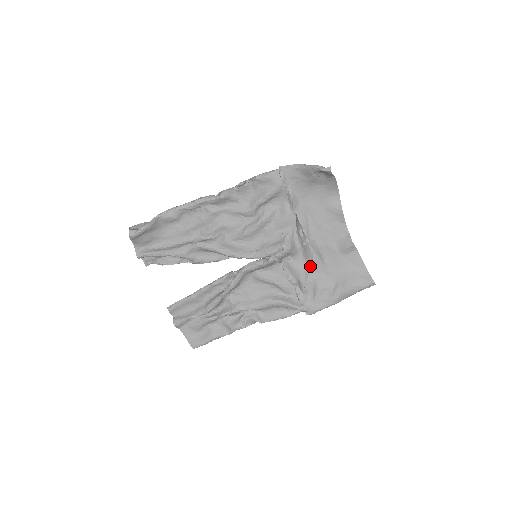
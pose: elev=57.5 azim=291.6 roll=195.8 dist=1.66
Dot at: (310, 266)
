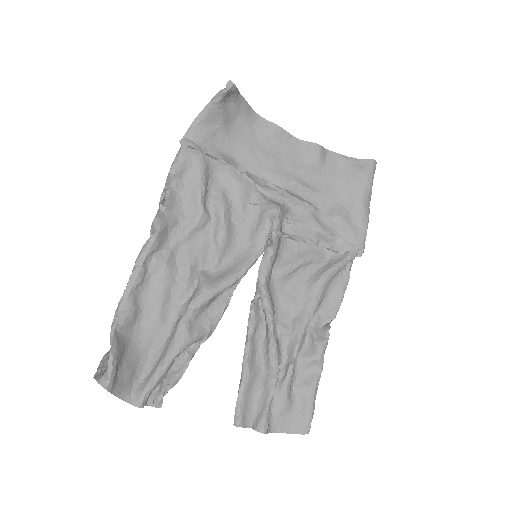
Dot at: (311, 209)
